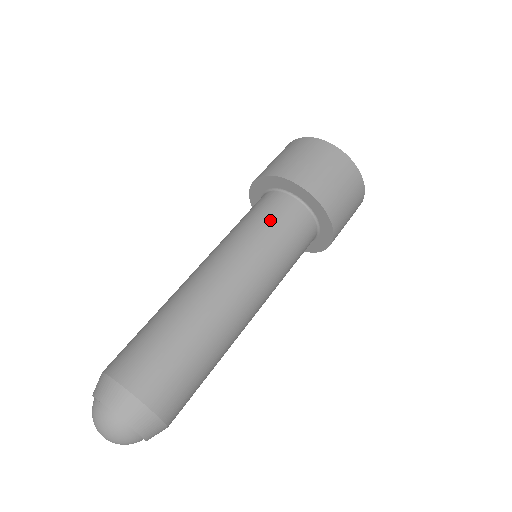
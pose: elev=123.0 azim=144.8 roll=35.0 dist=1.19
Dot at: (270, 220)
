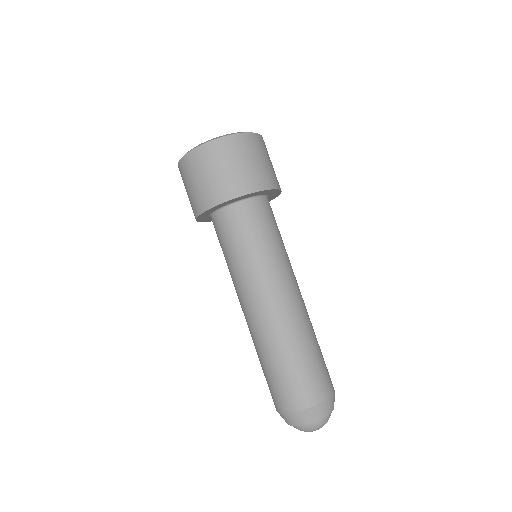
Dot at: (254, 233)
